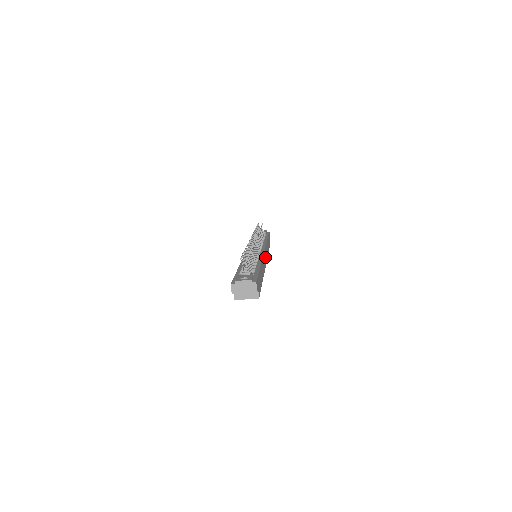
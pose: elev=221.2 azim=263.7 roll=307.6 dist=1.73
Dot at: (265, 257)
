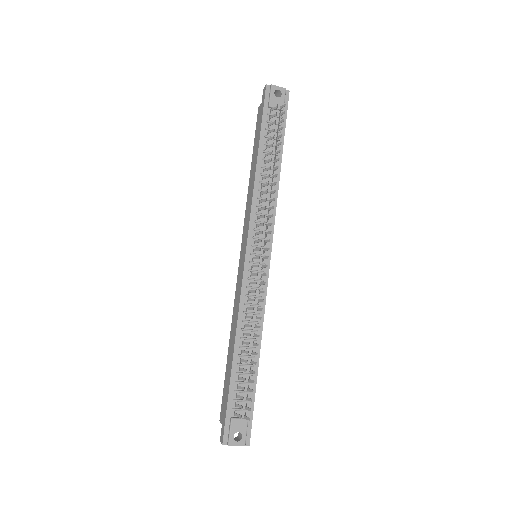
Dot at: occluded
